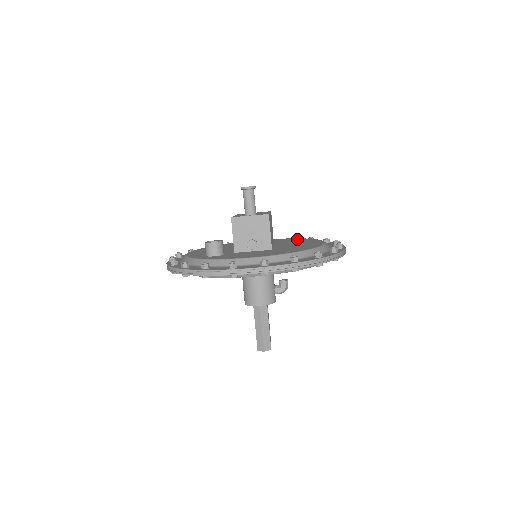
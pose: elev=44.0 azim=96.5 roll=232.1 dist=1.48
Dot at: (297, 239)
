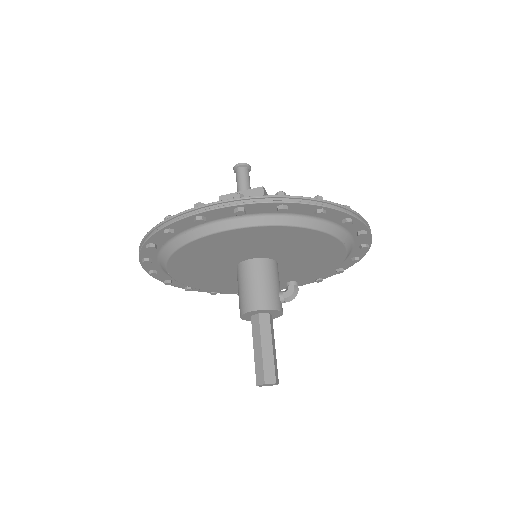
Dot at: occluded
